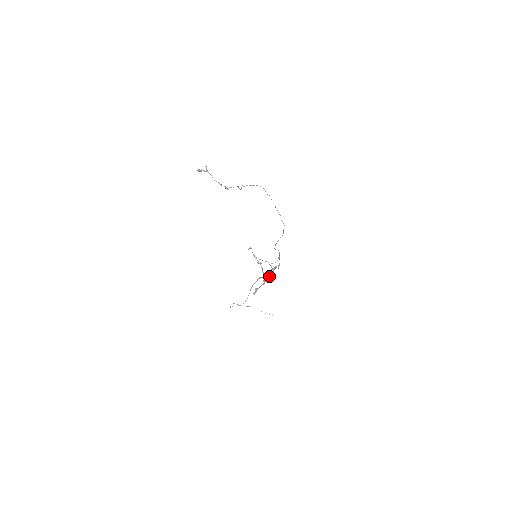
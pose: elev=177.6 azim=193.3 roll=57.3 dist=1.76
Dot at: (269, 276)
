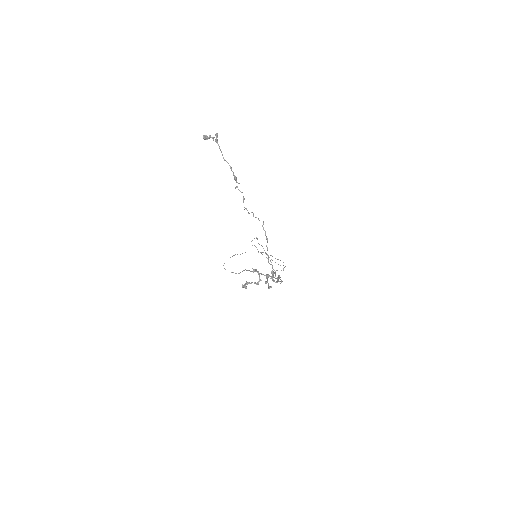
Dot at: occluded
